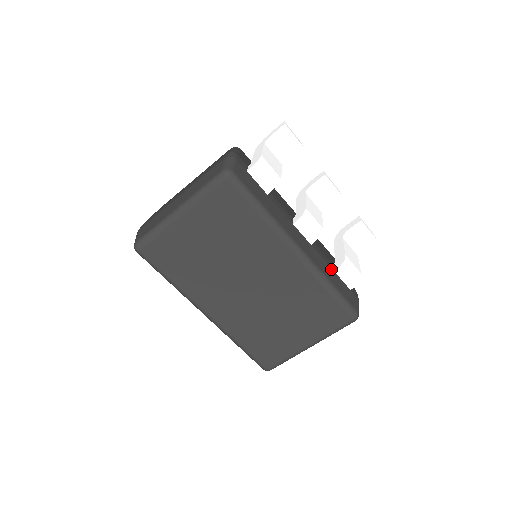
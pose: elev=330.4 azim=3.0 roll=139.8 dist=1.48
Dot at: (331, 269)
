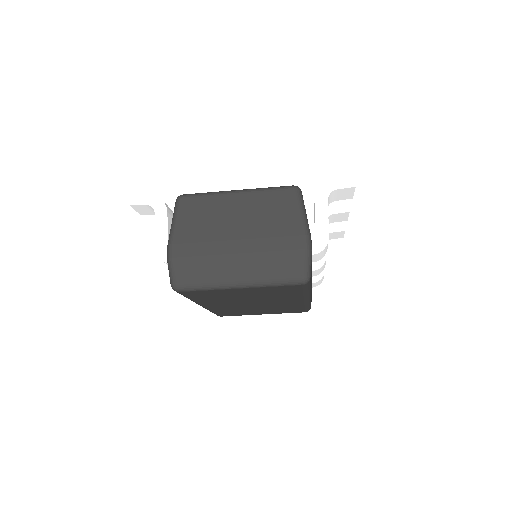
Dot at: occluded
